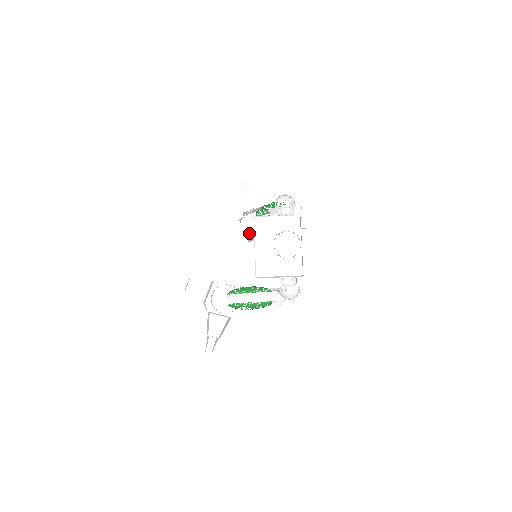
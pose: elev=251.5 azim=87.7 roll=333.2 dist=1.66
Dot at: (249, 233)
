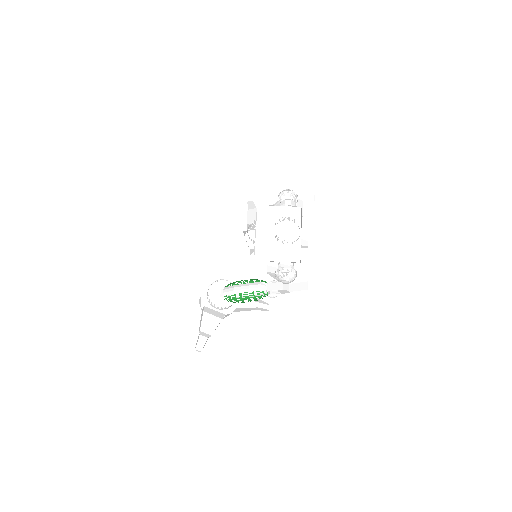
Dot at: occluded
